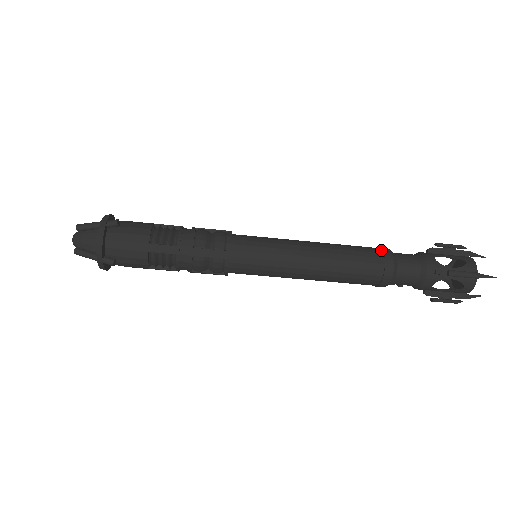
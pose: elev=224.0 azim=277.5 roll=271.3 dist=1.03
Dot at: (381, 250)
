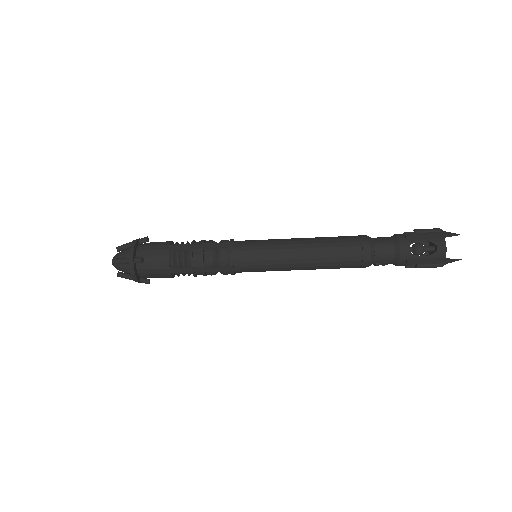
Dot at: occluded
